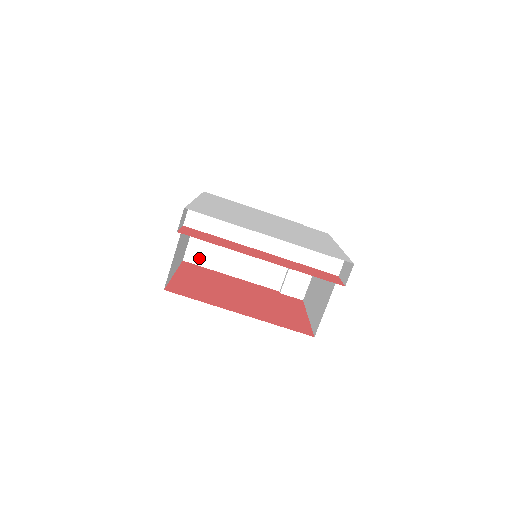
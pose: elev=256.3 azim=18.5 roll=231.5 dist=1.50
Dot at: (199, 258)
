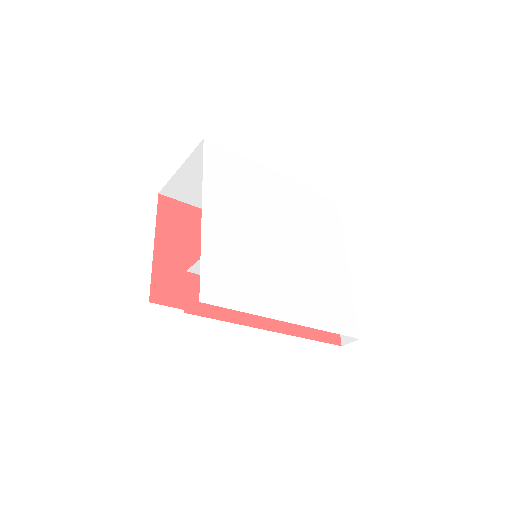
Dot at: (179, 194)
